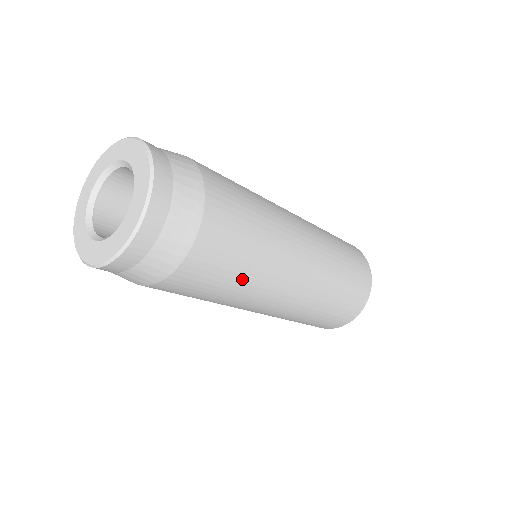
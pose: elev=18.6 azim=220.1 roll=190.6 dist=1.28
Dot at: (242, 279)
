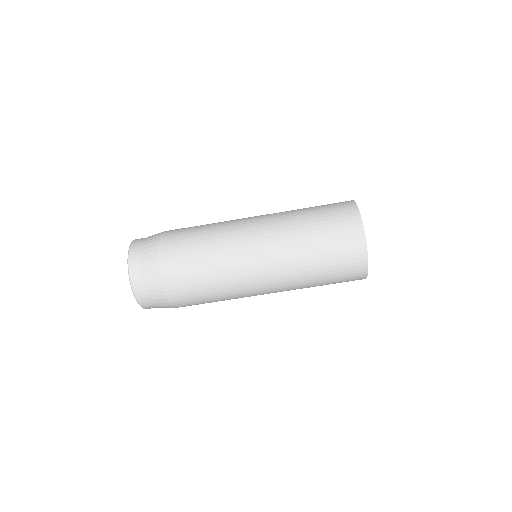
Dot at: (207, 251)
